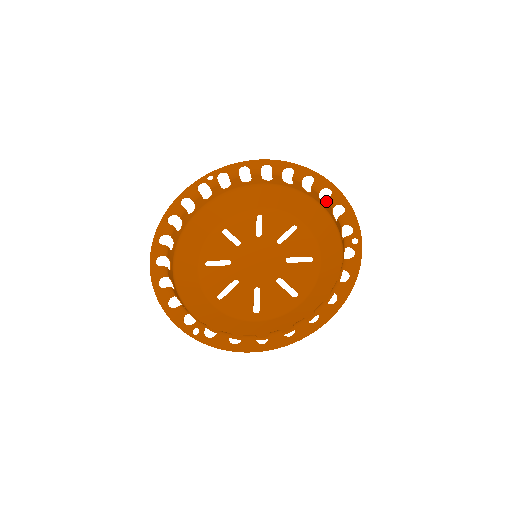
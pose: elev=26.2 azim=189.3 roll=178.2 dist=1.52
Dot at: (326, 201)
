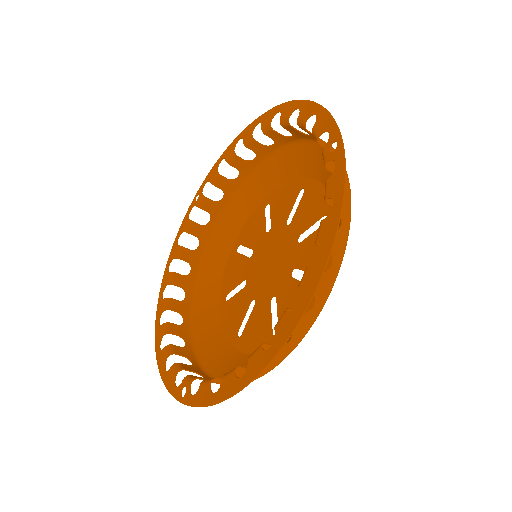
Dot at: occluded
